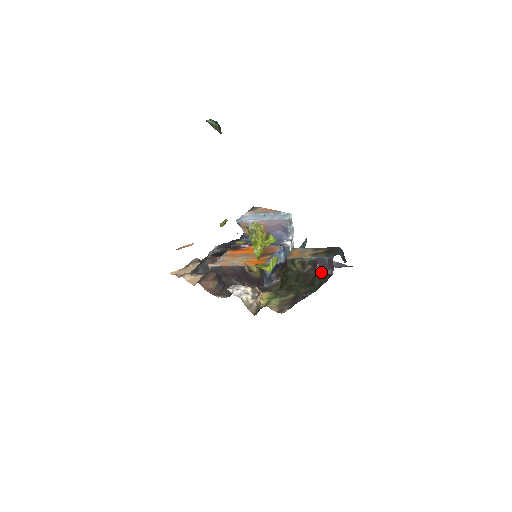
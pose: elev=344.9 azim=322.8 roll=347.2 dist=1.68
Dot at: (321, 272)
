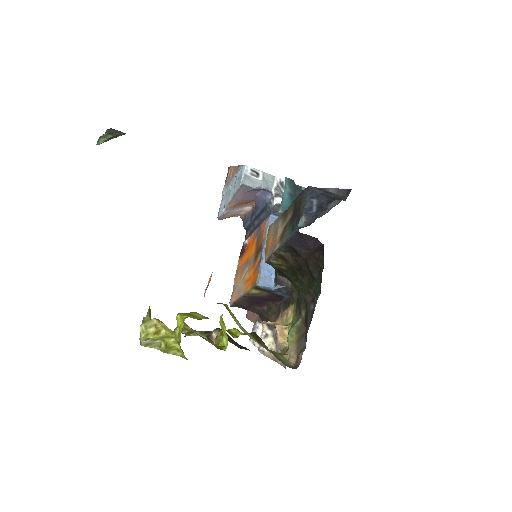
Dot at: (309, 253)
